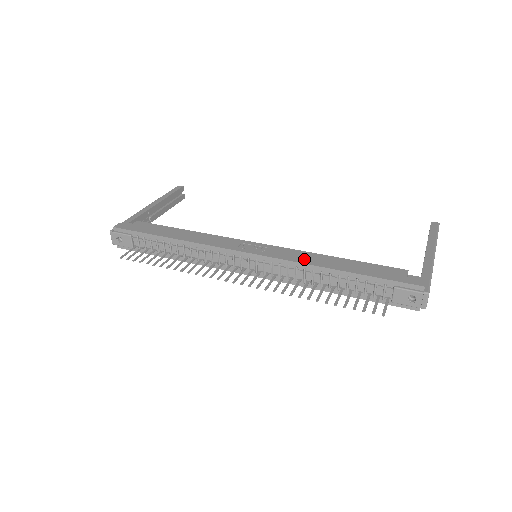
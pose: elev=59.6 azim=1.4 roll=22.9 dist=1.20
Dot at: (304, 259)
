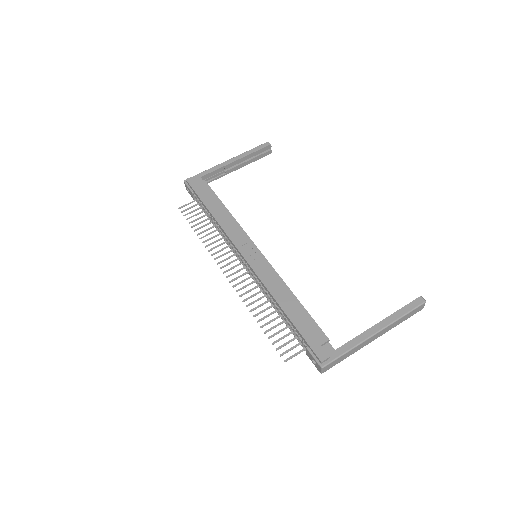
Dot at: (271, 284)
